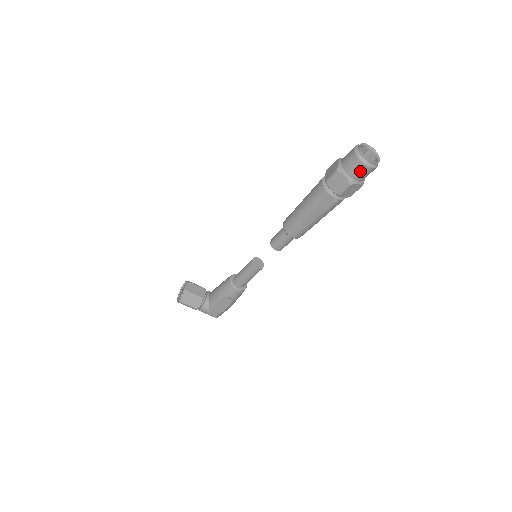
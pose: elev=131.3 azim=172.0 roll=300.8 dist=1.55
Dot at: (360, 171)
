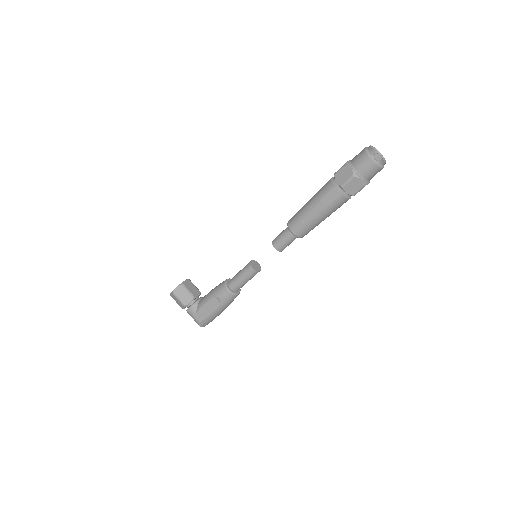
Dot at: (365, 165)
